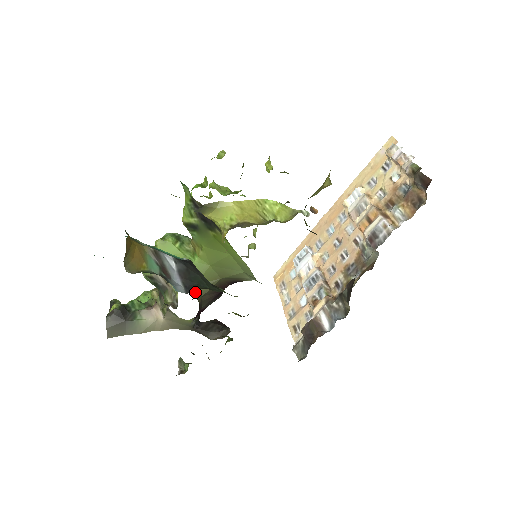
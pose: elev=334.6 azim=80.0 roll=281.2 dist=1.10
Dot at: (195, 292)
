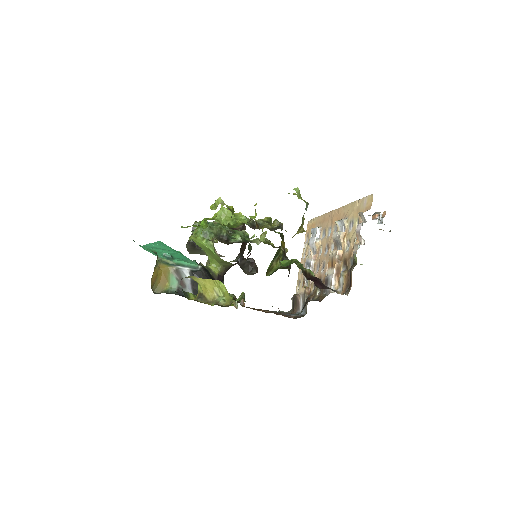
Dot at: (219, 268)
